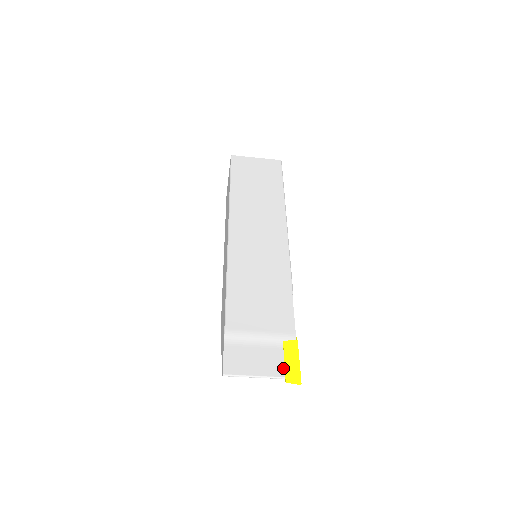
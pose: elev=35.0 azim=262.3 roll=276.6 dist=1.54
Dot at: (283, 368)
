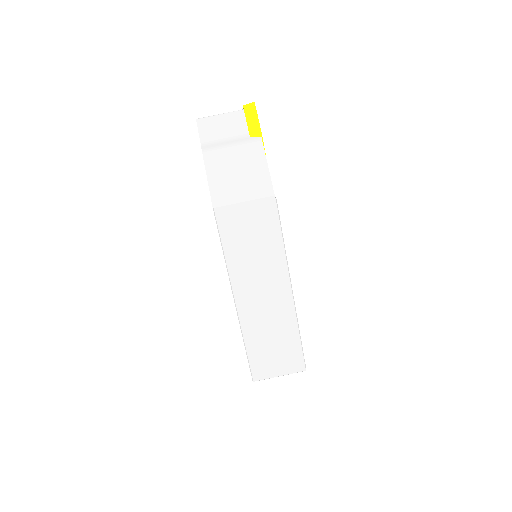
Dot at: occluded
